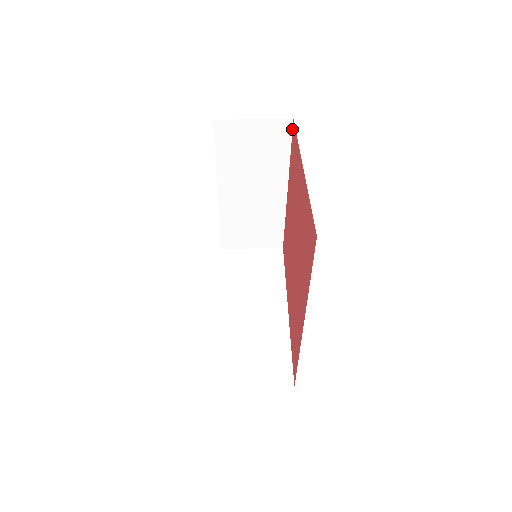
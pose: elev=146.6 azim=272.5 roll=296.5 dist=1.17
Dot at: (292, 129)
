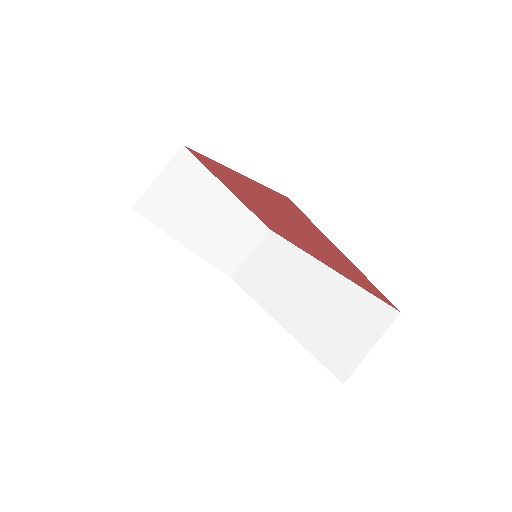
Dot at: (278, 193)
